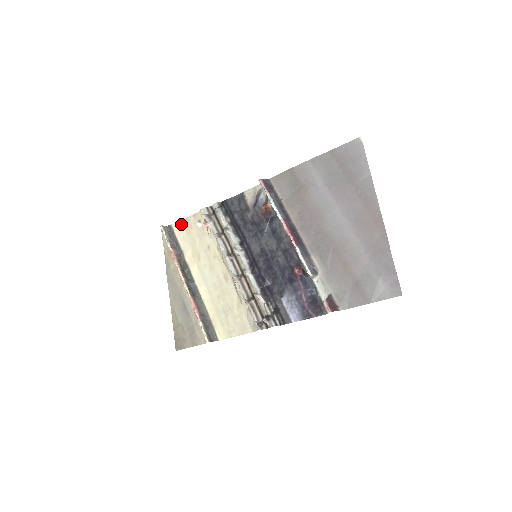
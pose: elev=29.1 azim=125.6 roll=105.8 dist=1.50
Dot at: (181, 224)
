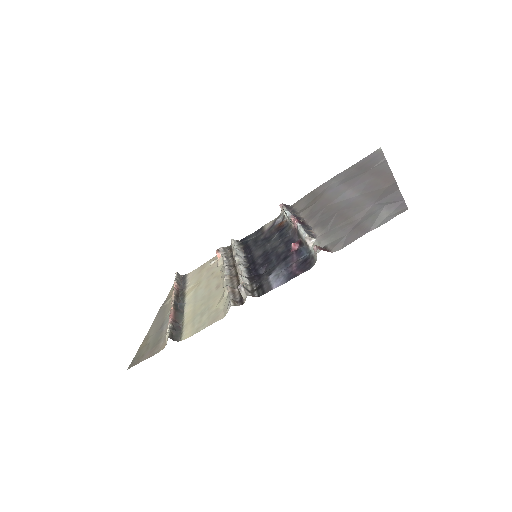
Dot at: (196, 270)
